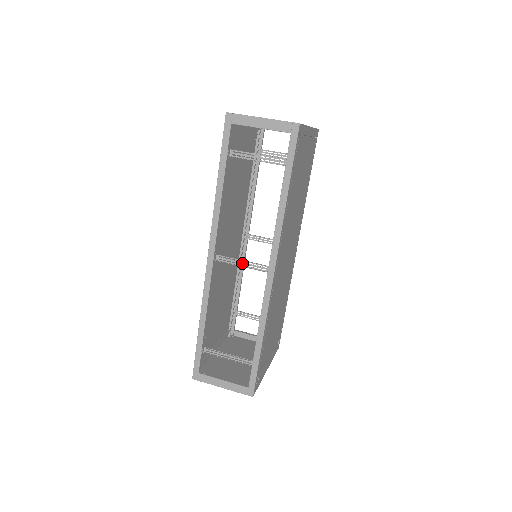
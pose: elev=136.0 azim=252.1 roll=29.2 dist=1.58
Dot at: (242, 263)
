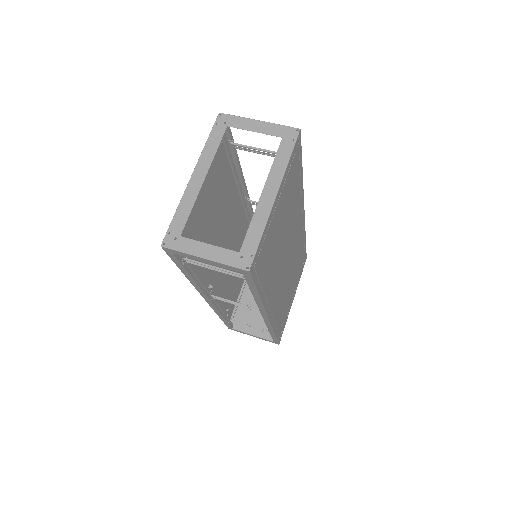
Dot at: (238, 303)
